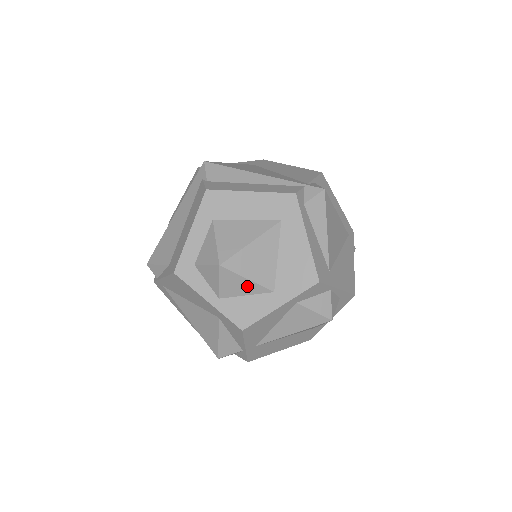
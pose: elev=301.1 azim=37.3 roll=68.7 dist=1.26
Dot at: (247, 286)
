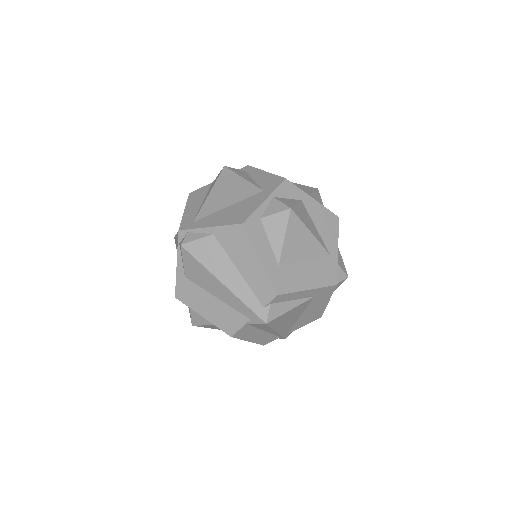
Dot at: occluded
